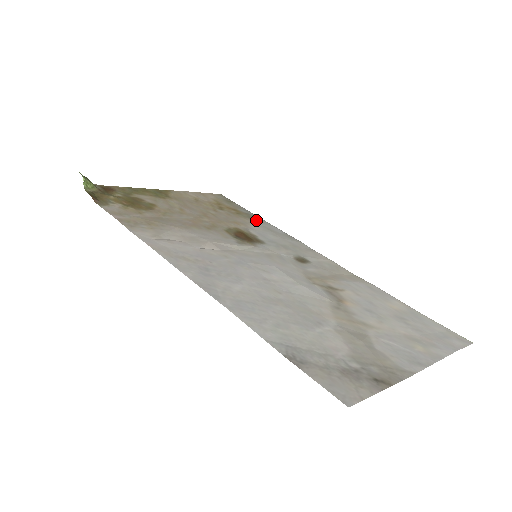
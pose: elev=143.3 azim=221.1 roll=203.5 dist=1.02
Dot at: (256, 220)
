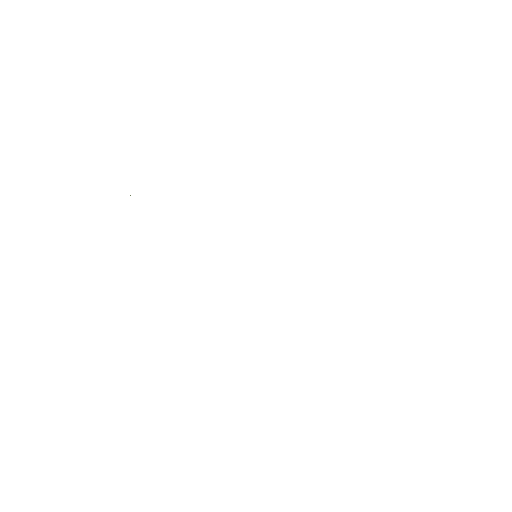
Dot at: occluded
